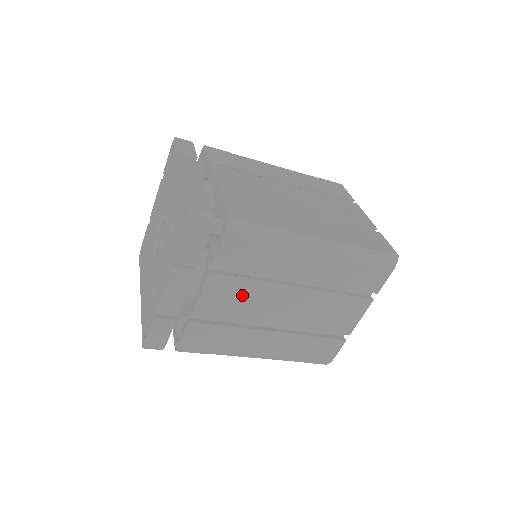
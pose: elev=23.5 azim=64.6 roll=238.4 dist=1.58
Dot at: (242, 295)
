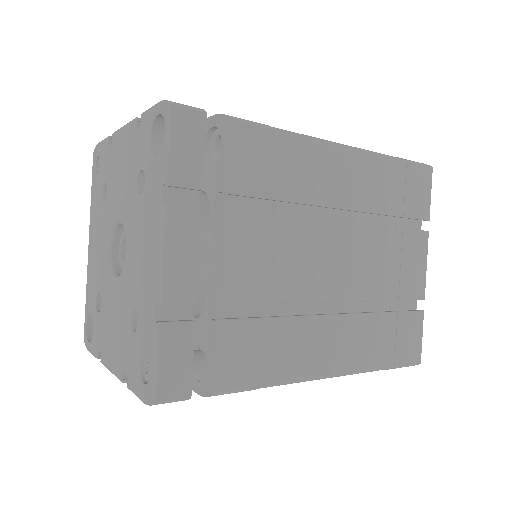
Dot at: occluded
